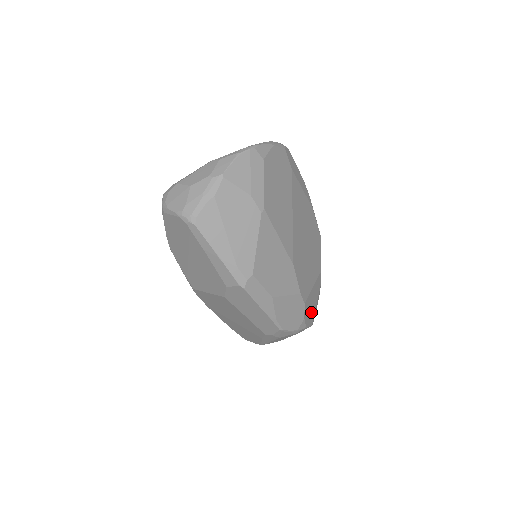
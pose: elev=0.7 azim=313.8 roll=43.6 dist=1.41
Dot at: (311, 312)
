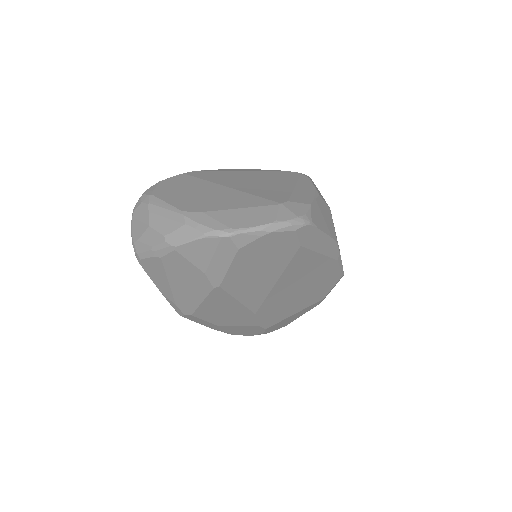
Dot at: (286, 323)
